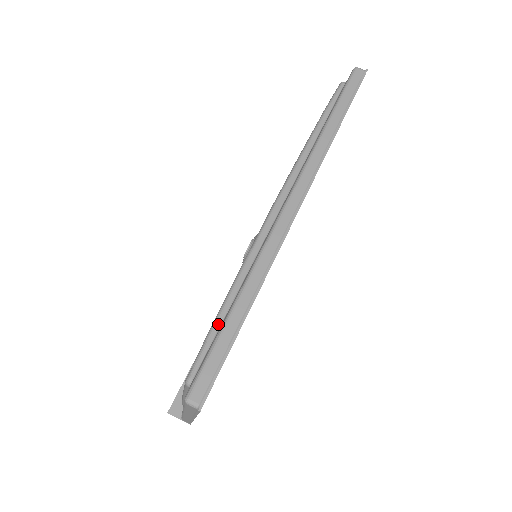
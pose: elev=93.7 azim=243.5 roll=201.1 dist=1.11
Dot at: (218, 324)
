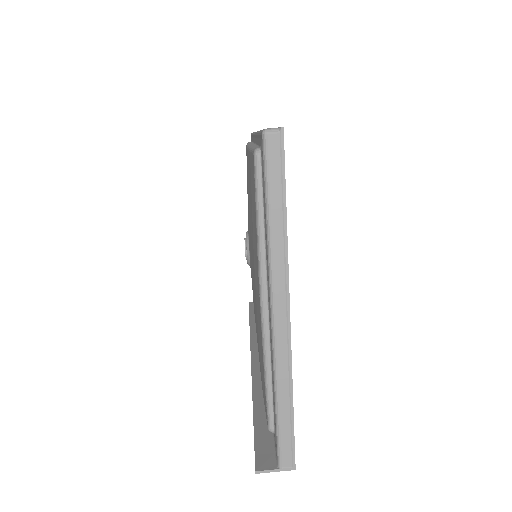
Dot at: (255, 146)
